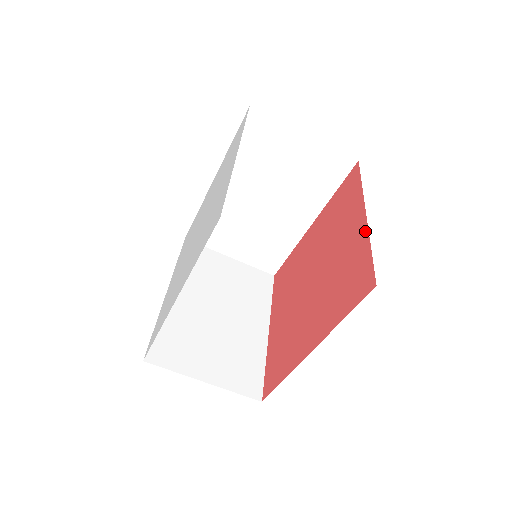
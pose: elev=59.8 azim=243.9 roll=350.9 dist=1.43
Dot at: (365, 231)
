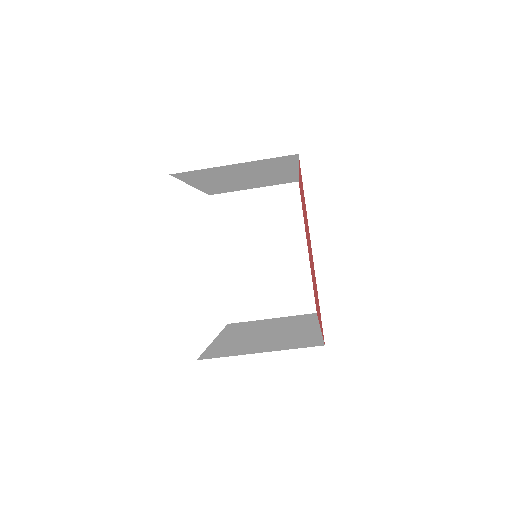
Dot at: occluded
